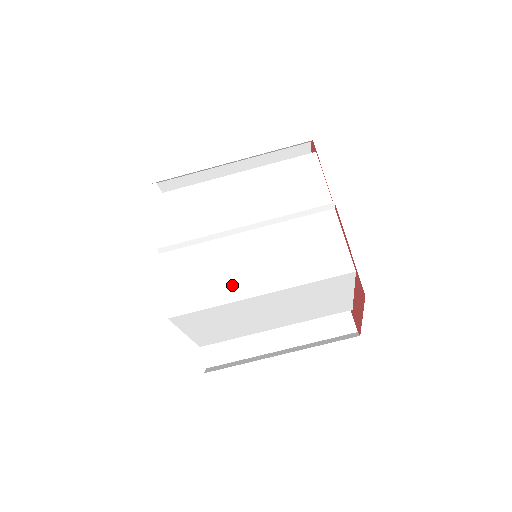
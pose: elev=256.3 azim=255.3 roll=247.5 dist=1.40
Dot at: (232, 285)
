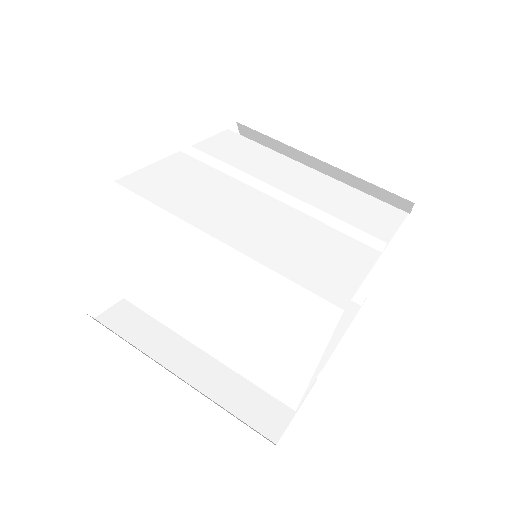
Dot at: (204, 212)
